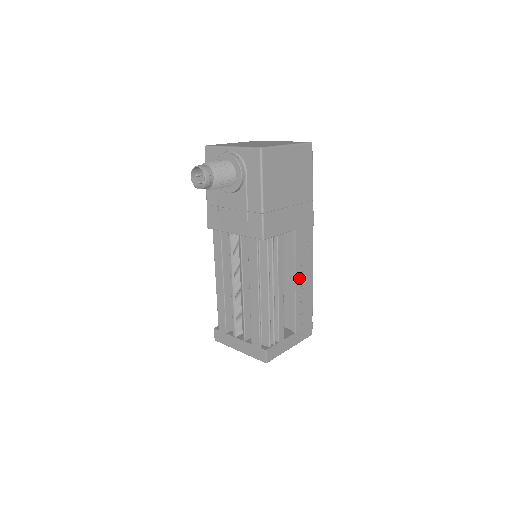
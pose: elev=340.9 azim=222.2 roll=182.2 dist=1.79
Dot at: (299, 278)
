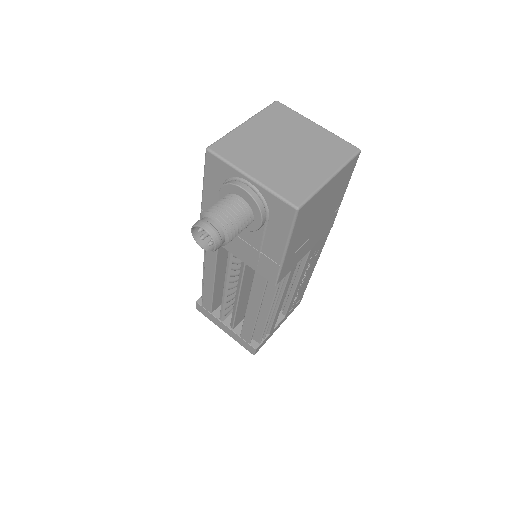
Dot at: (302, 279)
